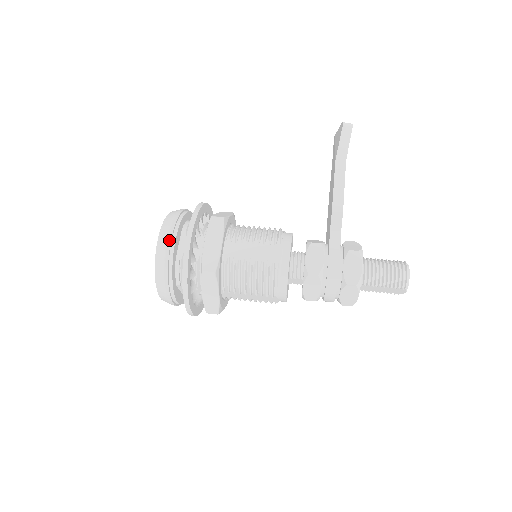
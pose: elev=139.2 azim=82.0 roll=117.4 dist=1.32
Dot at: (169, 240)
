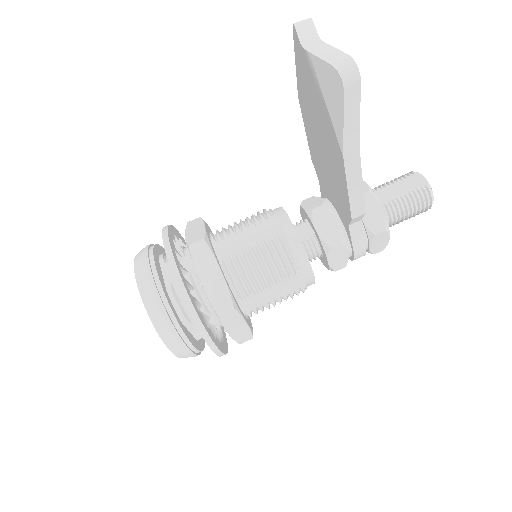
Dot at: (189, 352)
